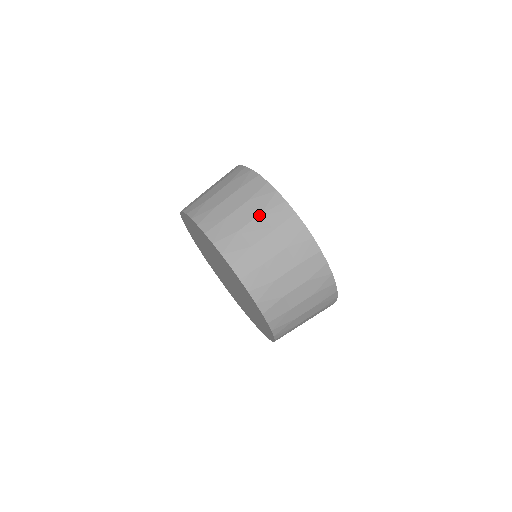
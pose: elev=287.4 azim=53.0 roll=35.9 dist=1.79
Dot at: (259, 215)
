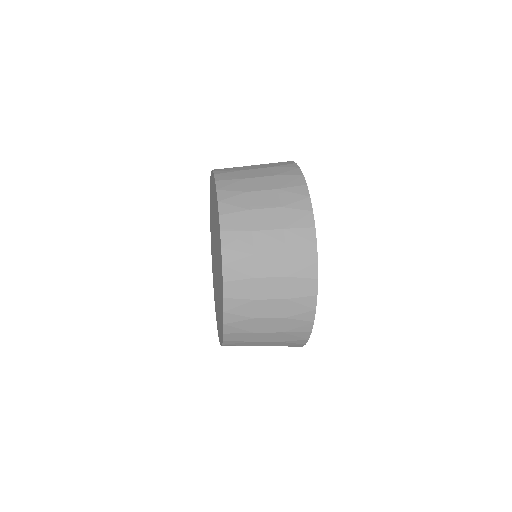
Dot at: occluded
